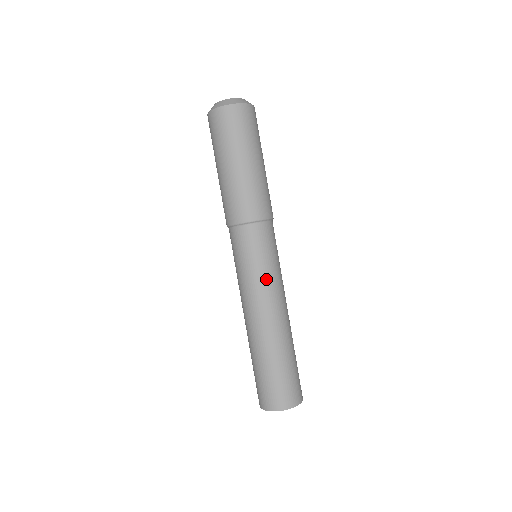
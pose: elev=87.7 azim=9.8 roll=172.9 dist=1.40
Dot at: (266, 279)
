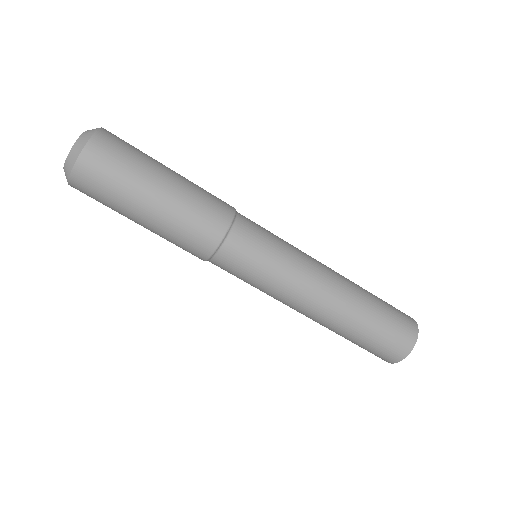
Dot at: (273, 291)
